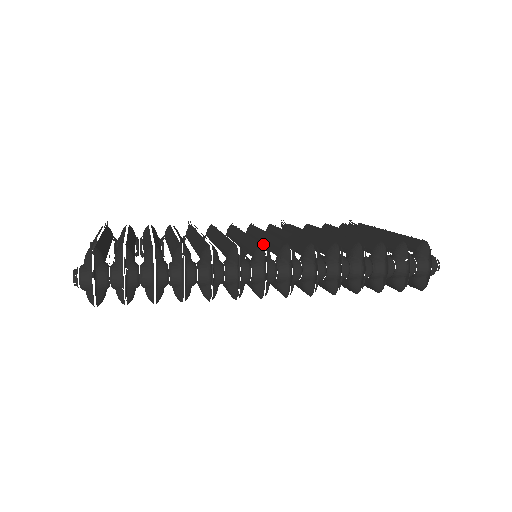
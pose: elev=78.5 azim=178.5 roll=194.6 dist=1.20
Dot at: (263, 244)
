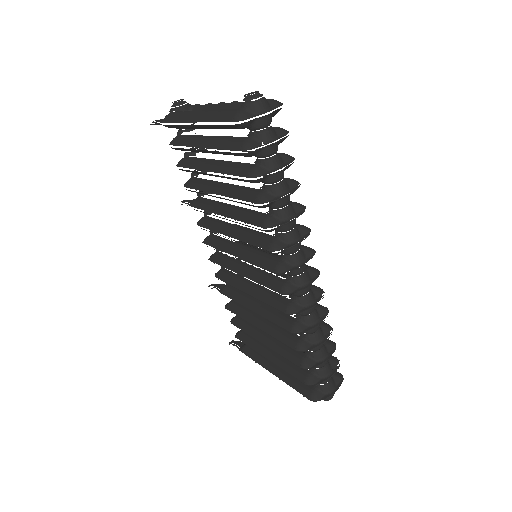
Dot at: (274, 255)
